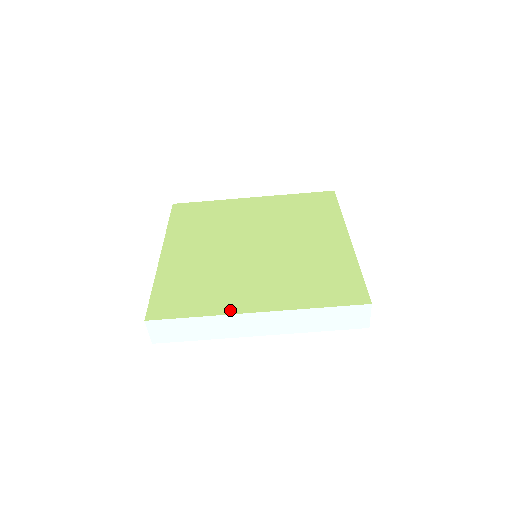
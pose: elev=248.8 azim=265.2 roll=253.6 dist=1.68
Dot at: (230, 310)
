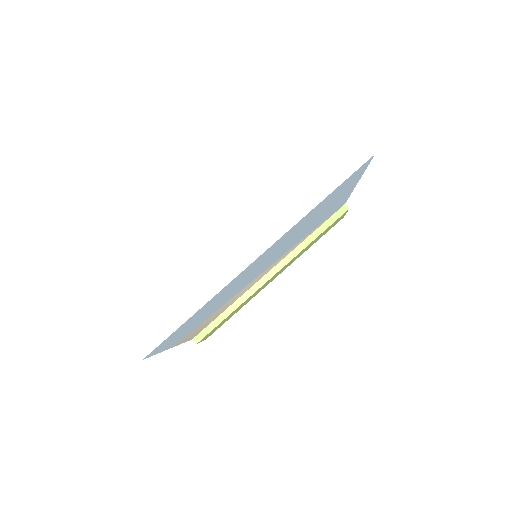
Dot at: (202, 247)
